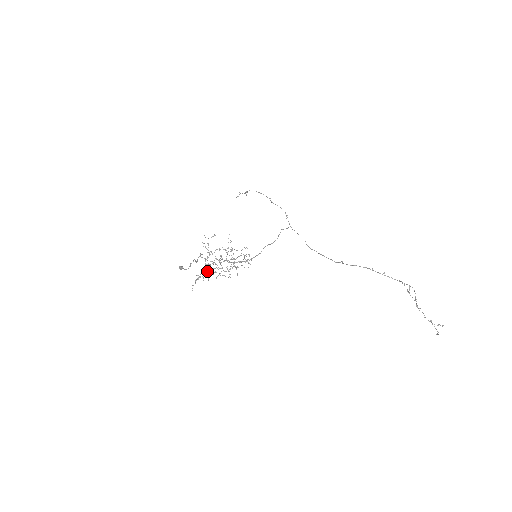
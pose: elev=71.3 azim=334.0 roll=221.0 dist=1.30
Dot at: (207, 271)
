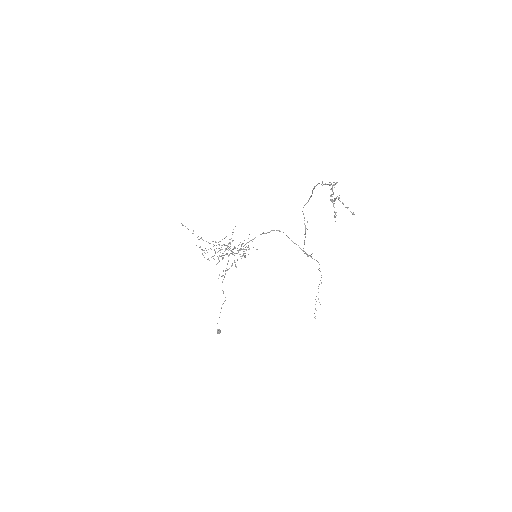
Dot at: (212, 256)
